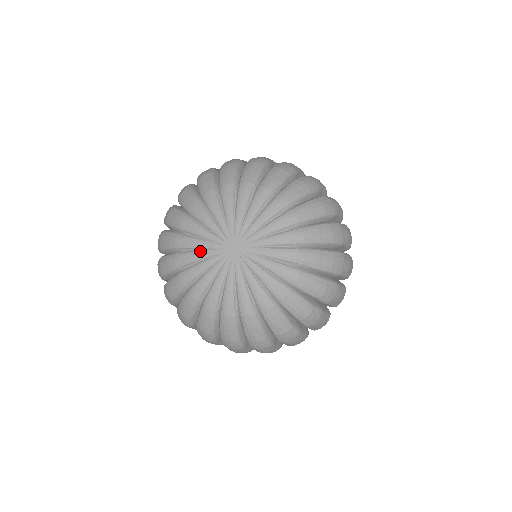
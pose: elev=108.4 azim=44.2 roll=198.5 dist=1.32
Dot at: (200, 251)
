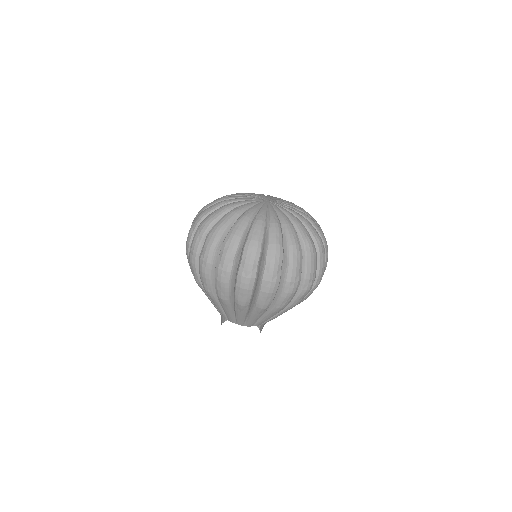
Dot at: (244, 198)
